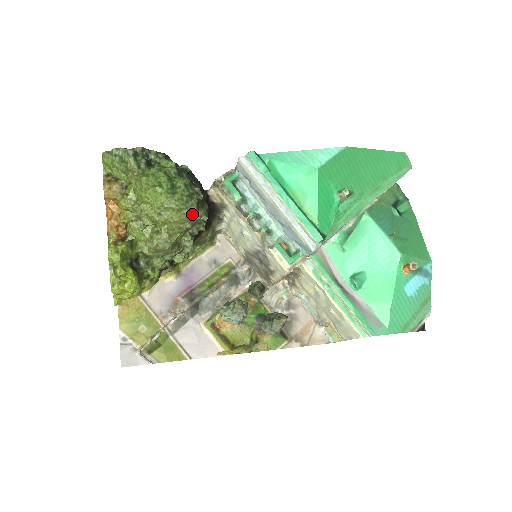
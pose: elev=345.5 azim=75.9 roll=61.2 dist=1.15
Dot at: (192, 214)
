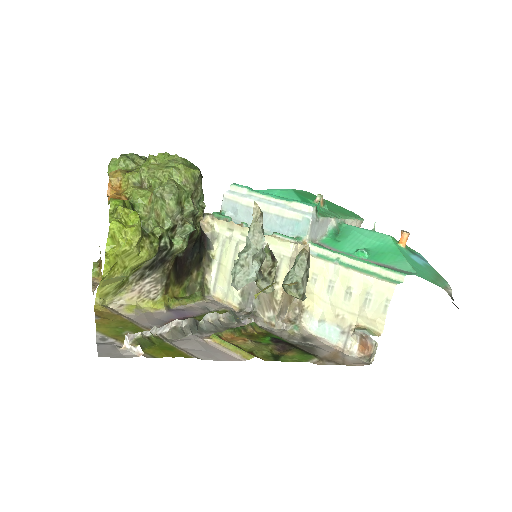
Dot at: (195, 178)
